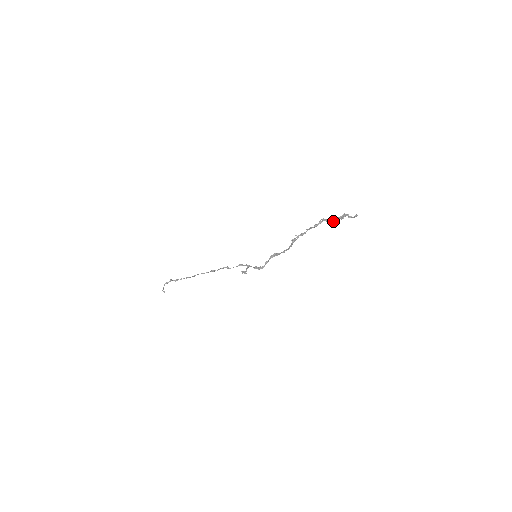
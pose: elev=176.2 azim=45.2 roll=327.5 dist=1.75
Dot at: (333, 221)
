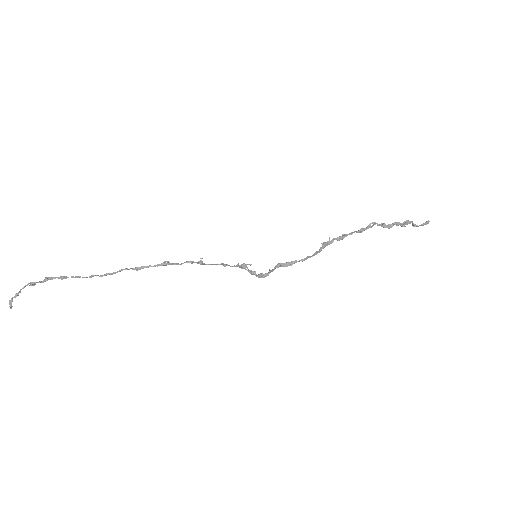
Dot at: (392, 226)
